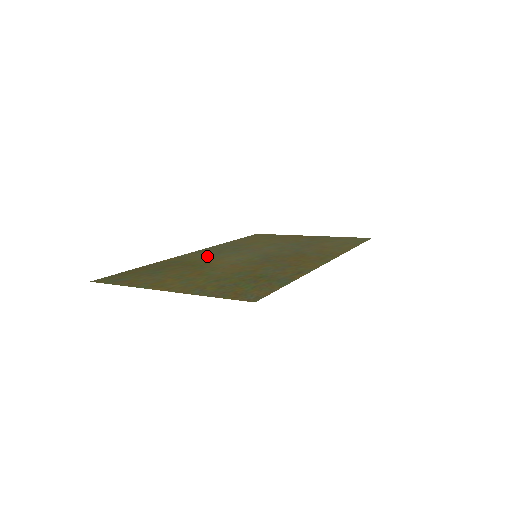
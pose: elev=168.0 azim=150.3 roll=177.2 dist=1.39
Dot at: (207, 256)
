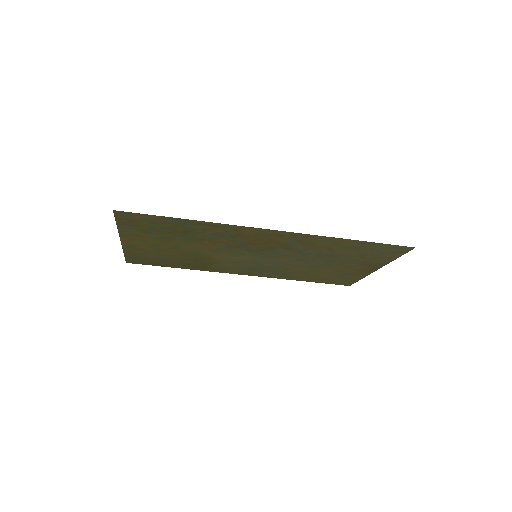
Dot at: (233, 266)
